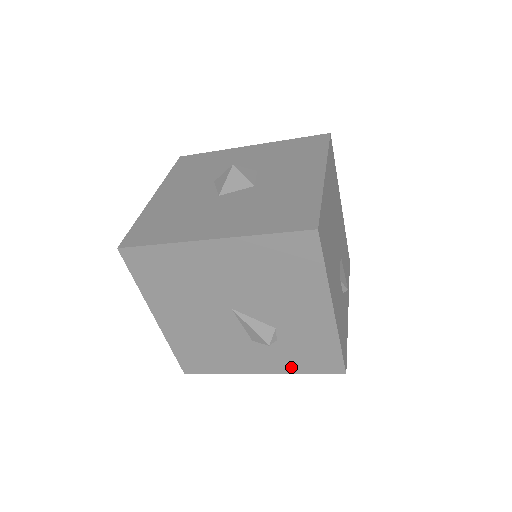
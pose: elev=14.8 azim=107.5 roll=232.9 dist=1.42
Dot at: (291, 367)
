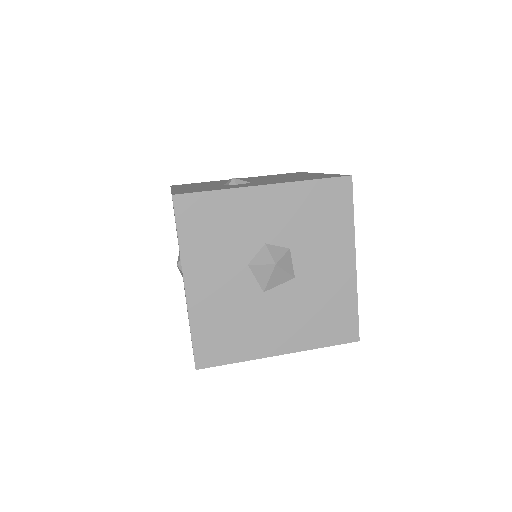
Dot at: occluded
